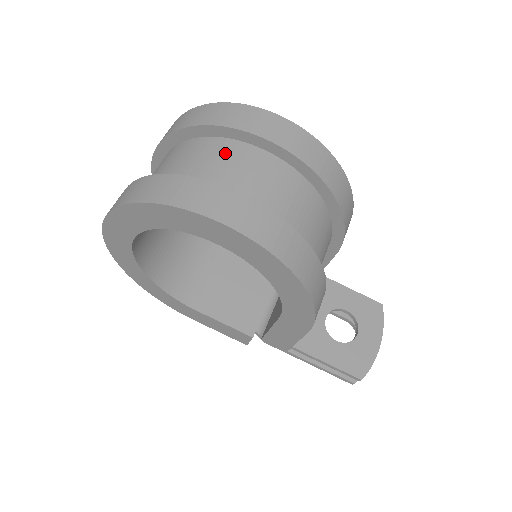
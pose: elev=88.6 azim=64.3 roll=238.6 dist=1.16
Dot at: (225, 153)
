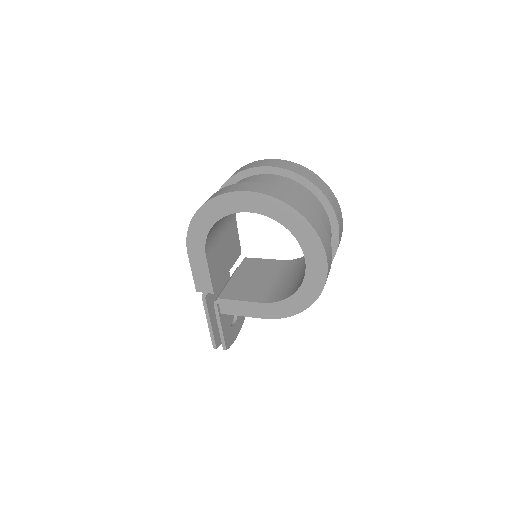
Dot at: (325, 220)
